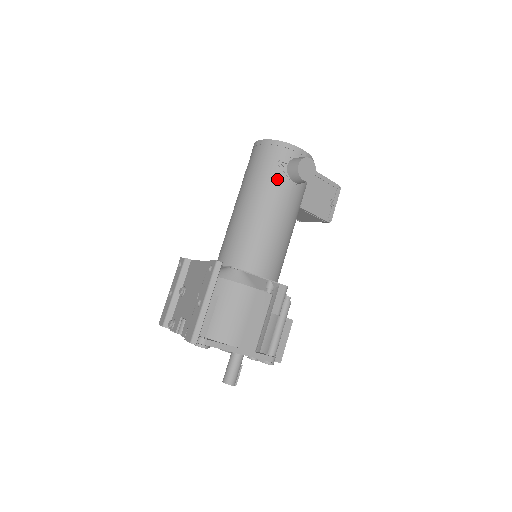
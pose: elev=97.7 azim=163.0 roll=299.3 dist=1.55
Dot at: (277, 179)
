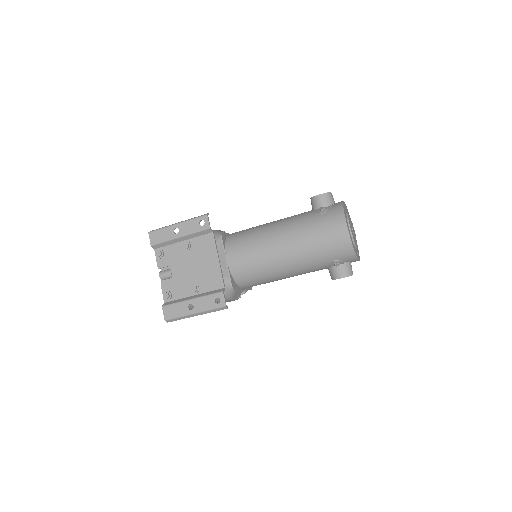
Dot at: (321, 266)
